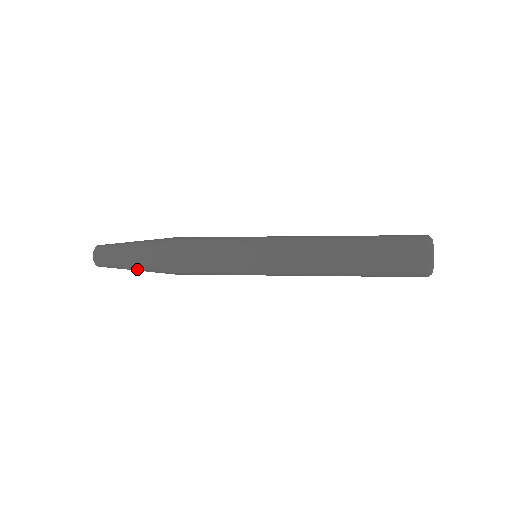
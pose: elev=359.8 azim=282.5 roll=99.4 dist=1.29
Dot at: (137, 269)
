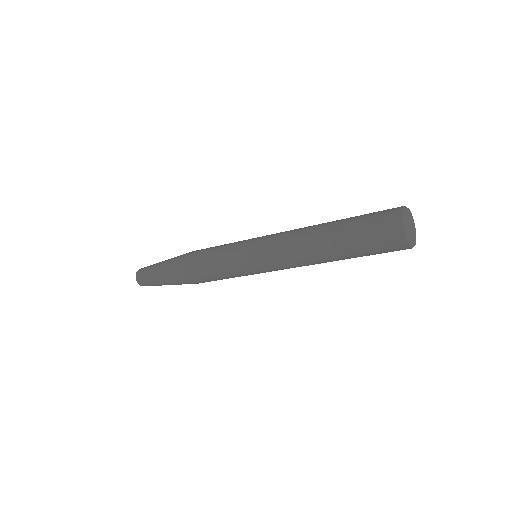
Dot at: (164, 280)
